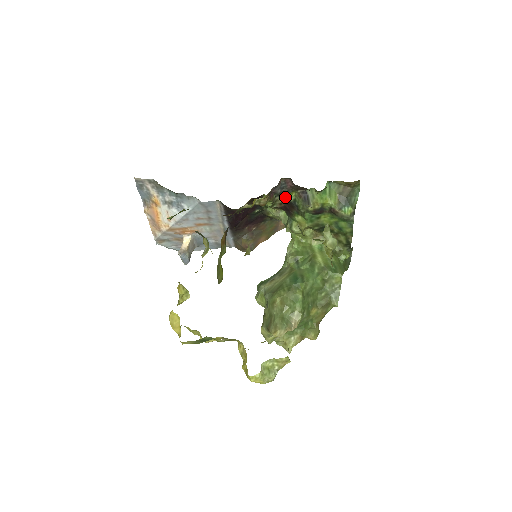
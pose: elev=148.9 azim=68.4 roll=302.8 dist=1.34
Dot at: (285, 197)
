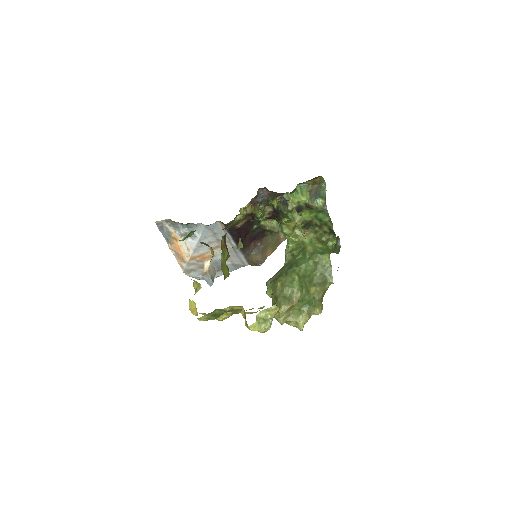
Dot at: (271, 207)
